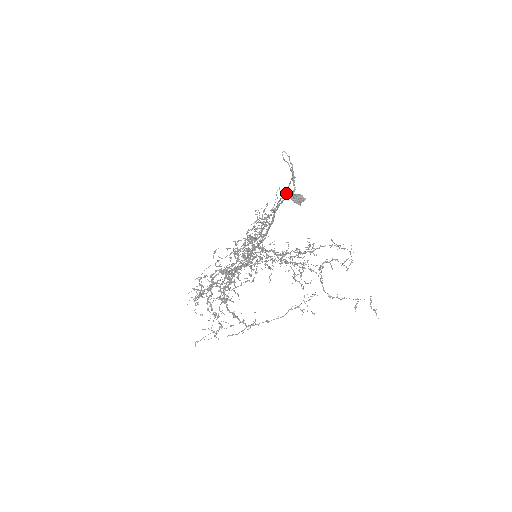
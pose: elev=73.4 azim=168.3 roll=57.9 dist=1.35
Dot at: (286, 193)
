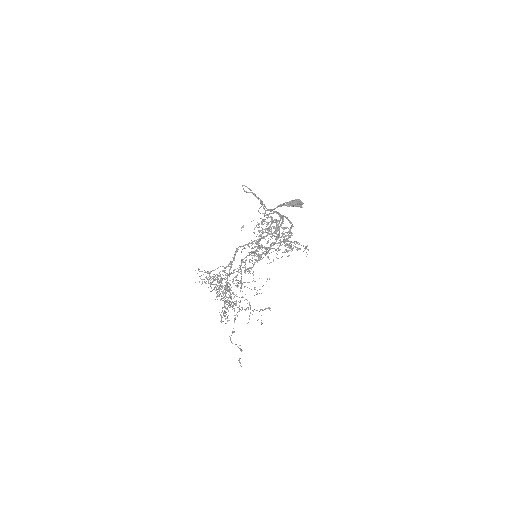
Dot at: (268, 209)
